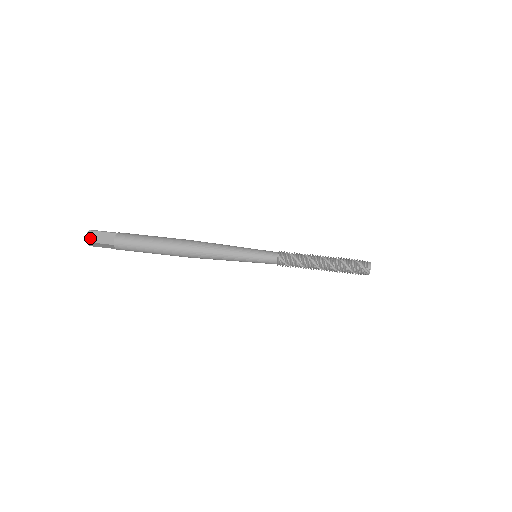
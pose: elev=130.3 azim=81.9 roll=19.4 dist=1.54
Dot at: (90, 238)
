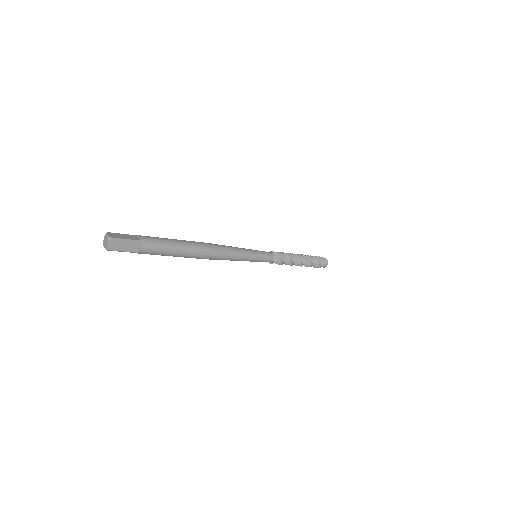
Dot at: (113, 236)
